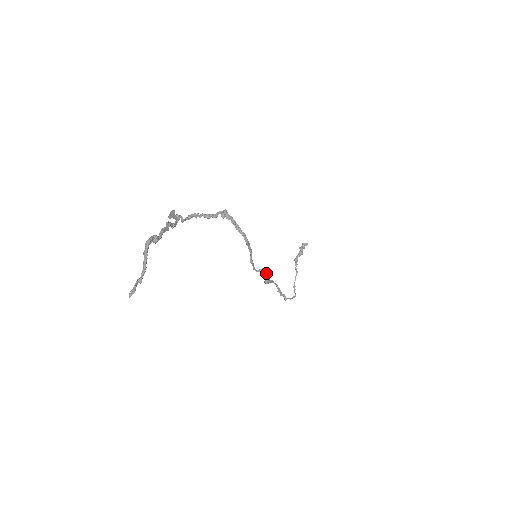
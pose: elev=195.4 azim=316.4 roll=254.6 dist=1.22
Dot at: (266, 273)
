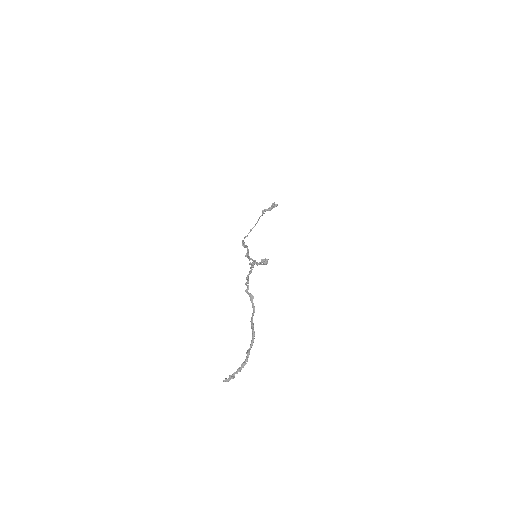
Dot at: (252, 260)
